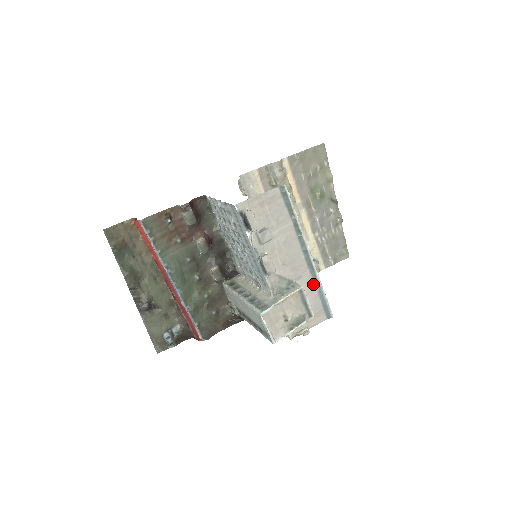
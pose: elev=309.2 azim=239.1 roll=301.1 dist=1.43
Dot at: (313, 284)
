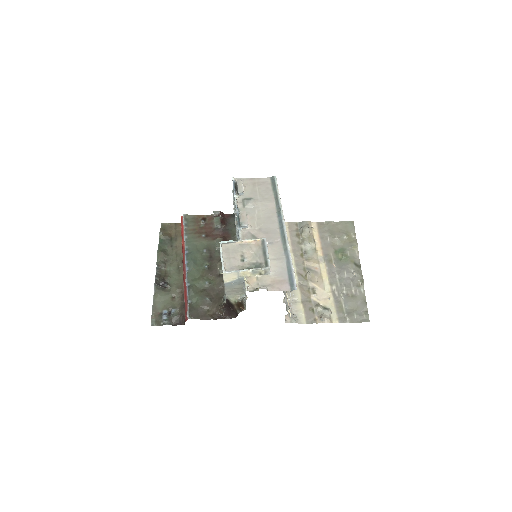
Dot at: (283, 253)
